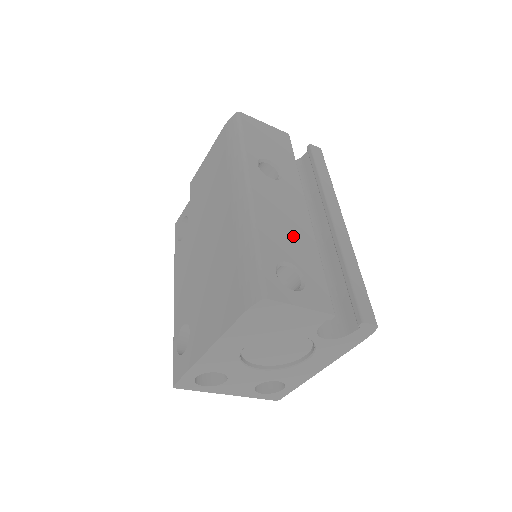
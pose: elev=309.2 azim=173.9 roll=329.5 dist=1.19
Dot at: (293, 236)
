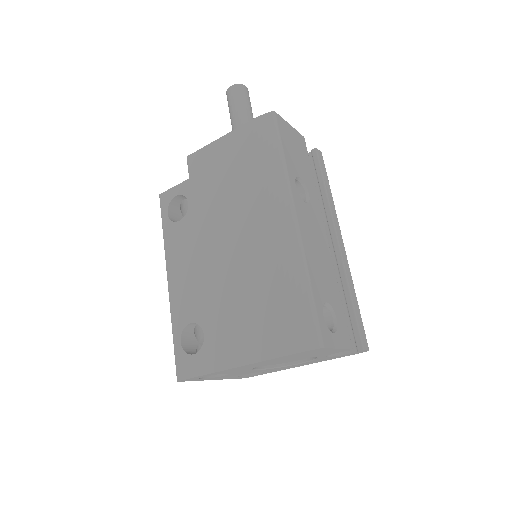
Dot at: (325, 271)
